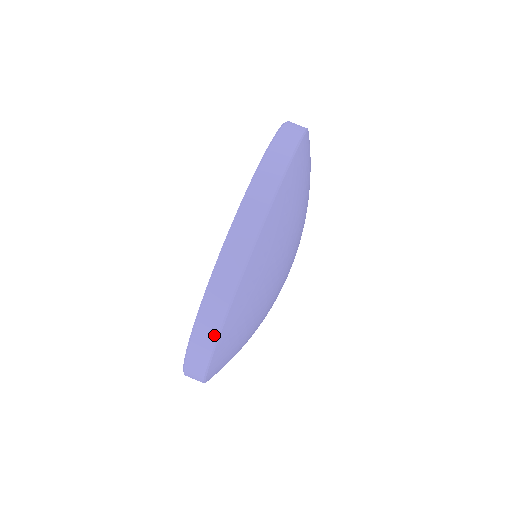
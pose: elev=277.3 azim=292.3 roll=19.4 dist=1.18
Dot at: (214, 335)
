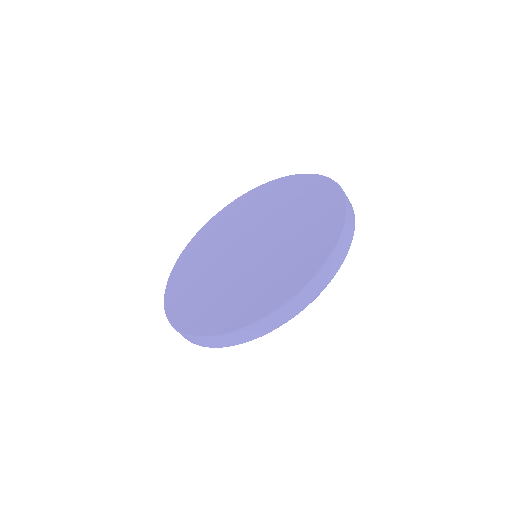
Dot at: (292, 316)
